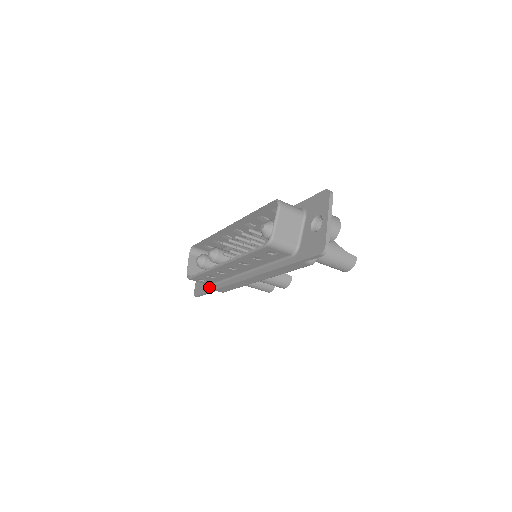
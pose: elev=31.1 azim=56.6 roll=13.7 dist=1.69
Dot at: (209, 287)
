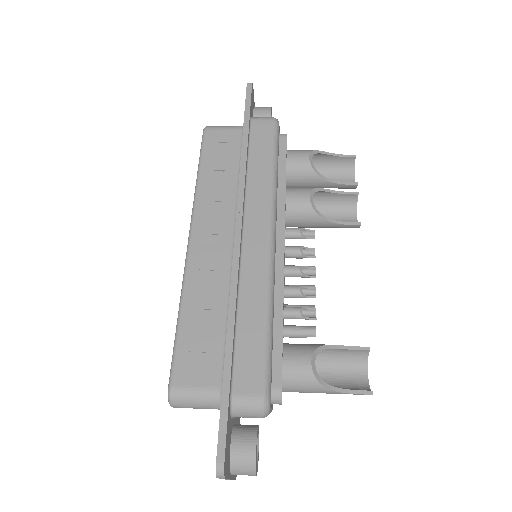
Dot at: occluded
